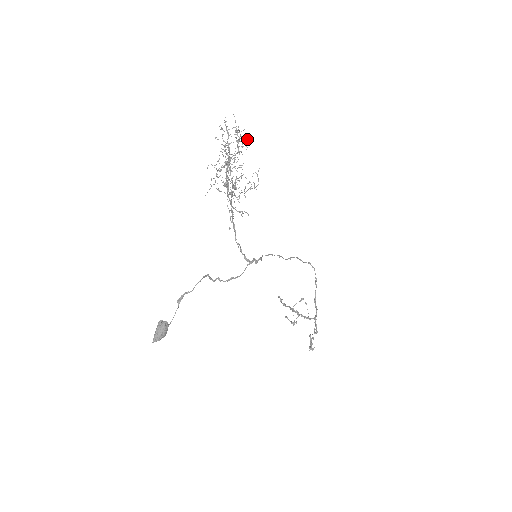
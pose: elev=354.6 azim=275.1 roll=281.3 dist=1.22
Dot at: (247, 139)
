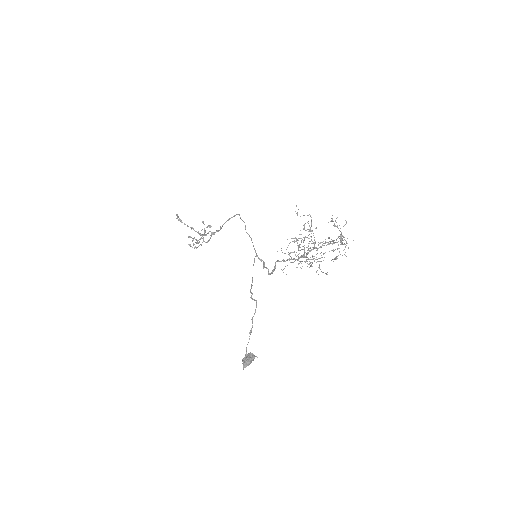
Dot at: occluded
